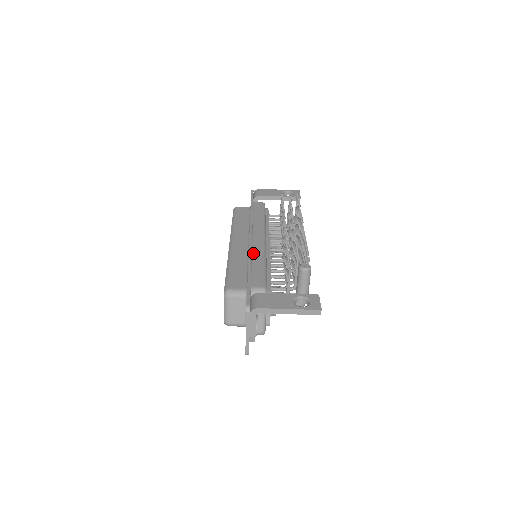
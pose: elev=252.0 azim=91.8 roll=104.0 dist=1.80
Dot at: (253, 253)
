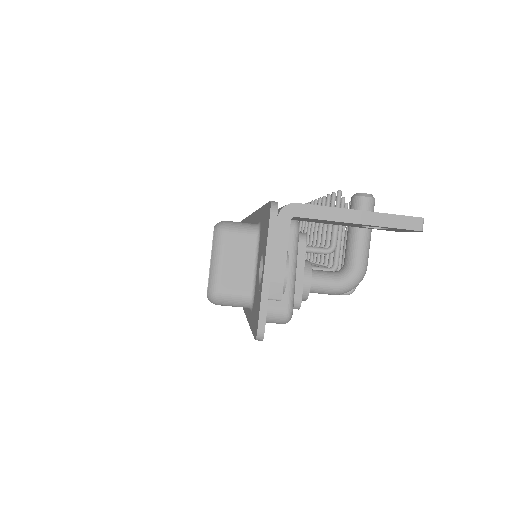
Dot at: occluded
